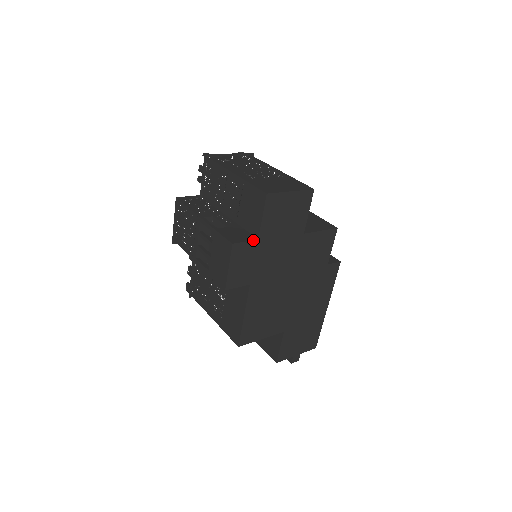
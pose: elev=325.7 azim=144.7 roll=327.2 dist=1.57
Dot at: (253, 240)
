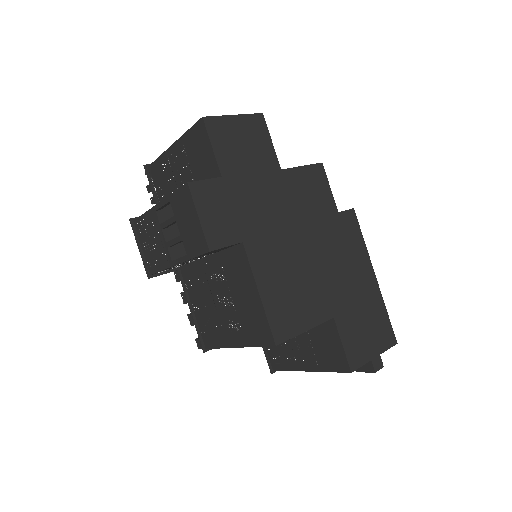
Dot at: (215, 178)
